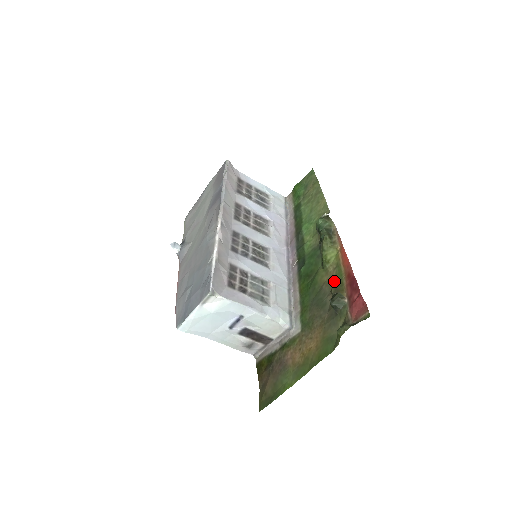
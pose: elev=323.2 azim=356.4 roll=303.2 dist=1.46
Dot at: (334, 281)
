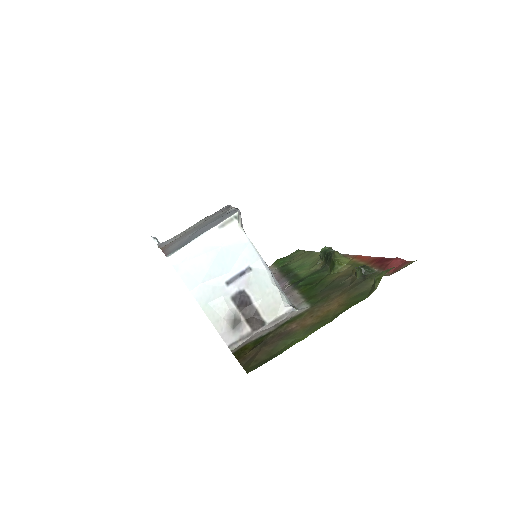
Dot at: occluded
